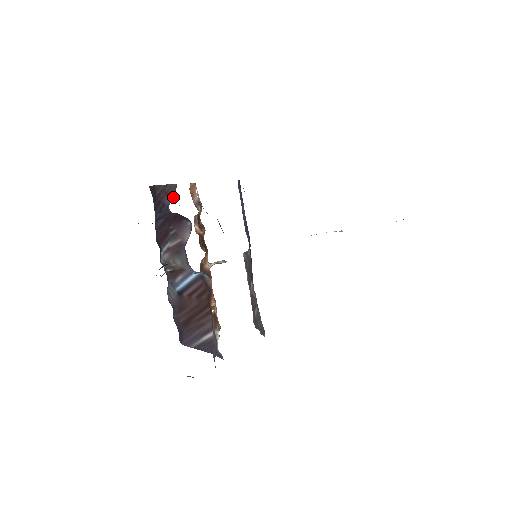
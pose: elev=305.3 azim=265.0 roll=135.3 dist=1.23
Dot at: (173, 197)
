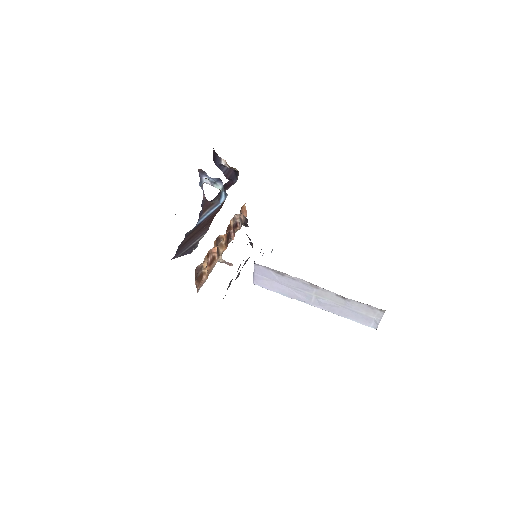
Dot at: occluded
